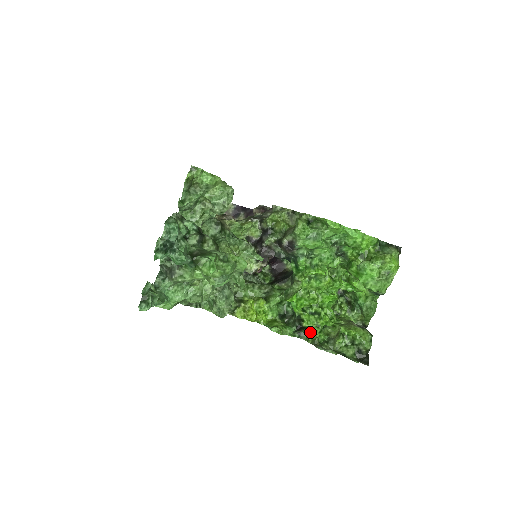
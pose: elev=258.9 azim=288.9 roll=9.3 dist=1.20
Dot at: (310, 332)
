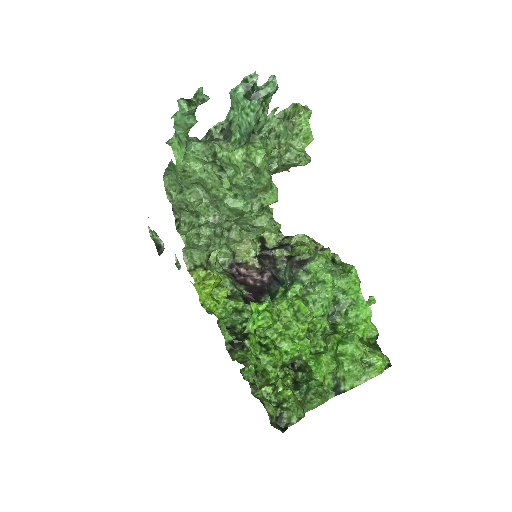
Dot at: (246, 354)
